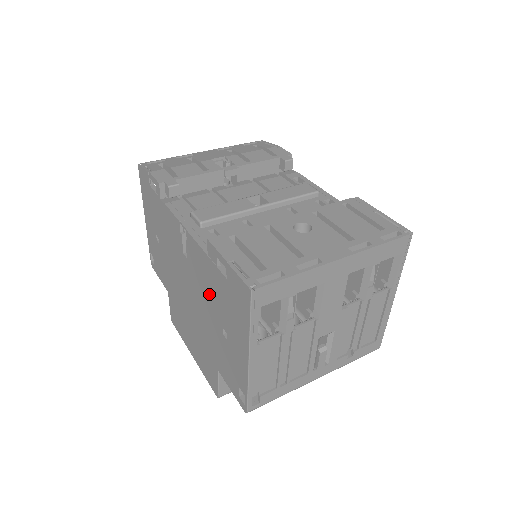
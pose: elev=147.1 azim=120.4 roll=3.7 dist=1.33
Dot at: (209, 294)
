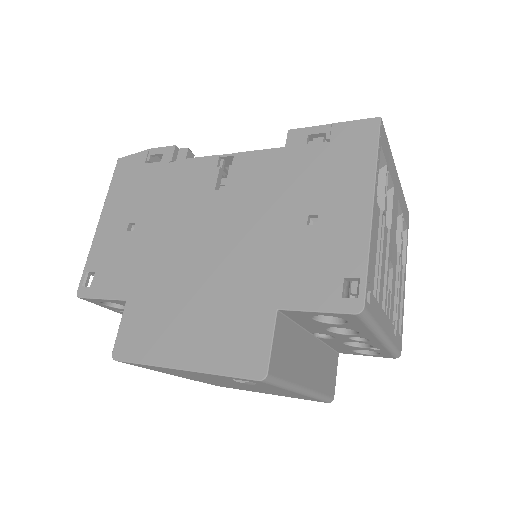
Dot at: (278, 194)
